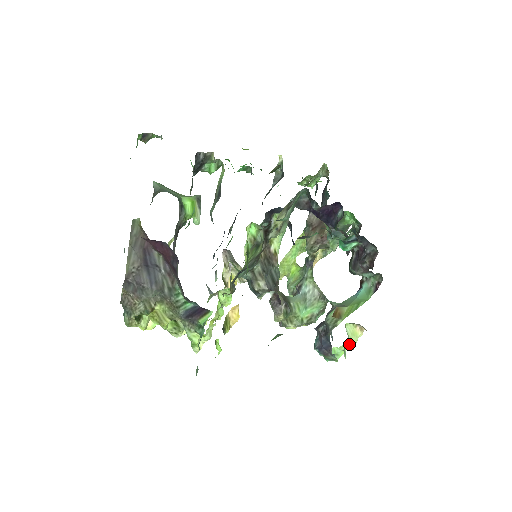
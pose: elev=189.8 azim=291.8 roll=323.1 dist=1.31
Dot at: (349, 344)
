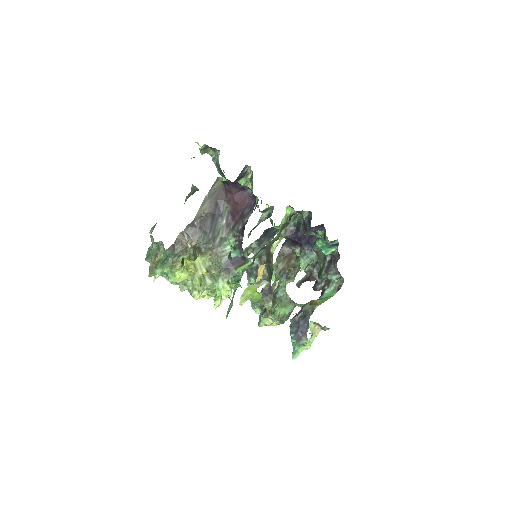
Dot at: (310, 340)
